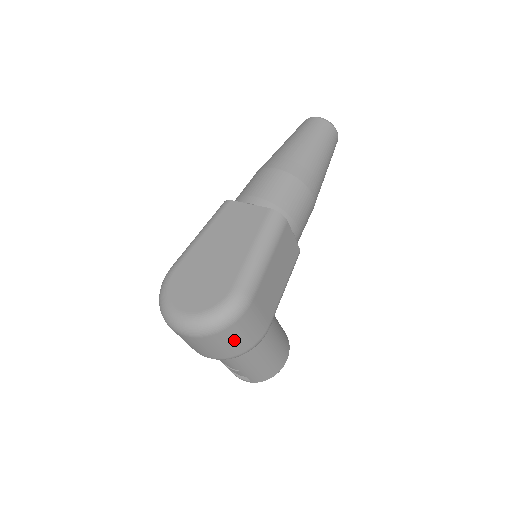
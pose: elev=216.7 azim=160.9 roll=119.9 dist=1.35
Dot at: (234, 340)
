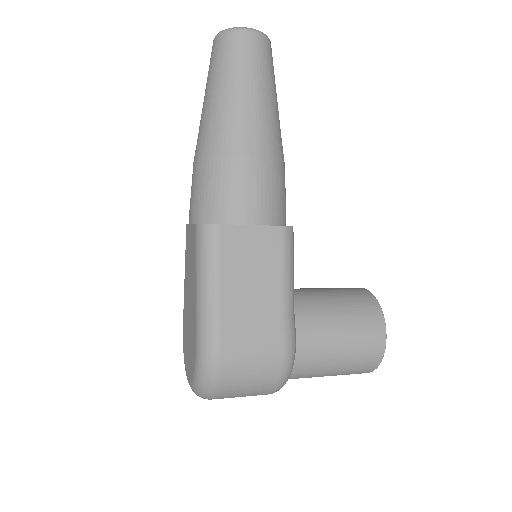
Dot at: (245, 386)
